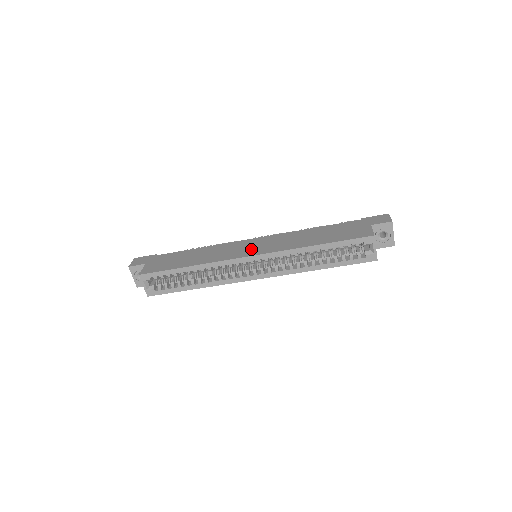
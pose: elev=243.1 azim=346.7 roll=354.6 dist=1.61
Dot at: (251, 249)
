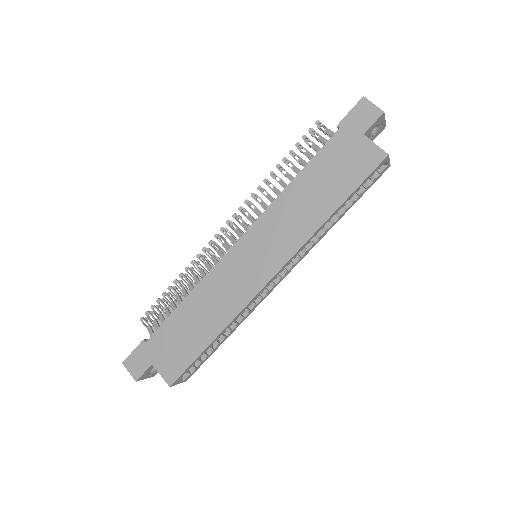
Dot at: (259, 265)
